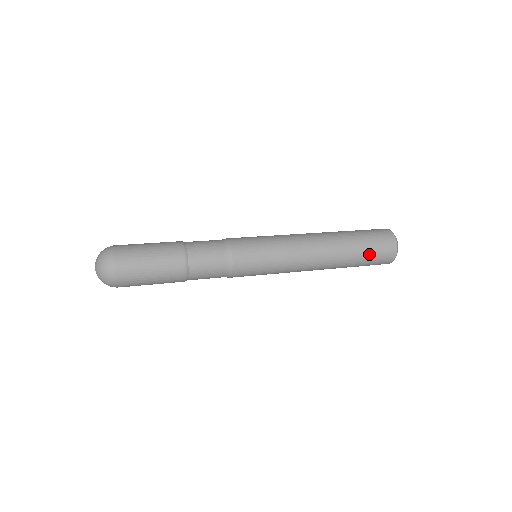
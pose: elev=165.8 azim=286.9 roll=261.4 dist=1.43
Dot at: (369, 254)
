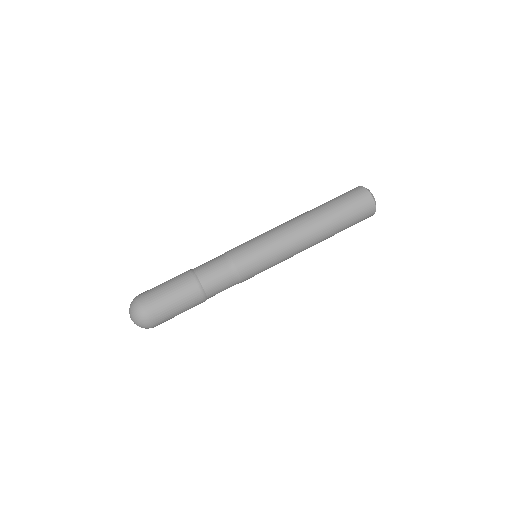
Dot at: (351, 218)
